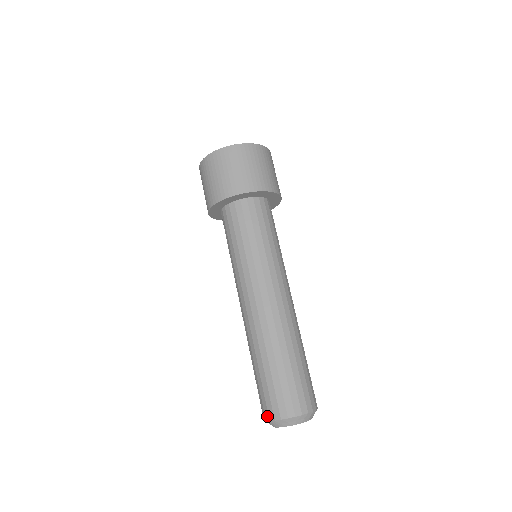
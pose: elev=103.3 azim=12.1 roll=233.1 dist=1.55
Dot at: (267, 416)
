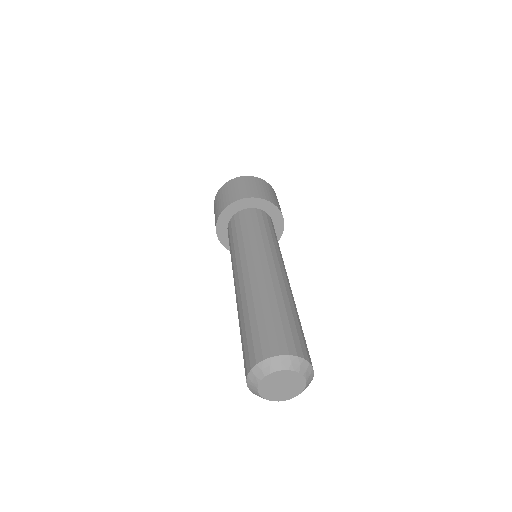
Dot at: occluded
